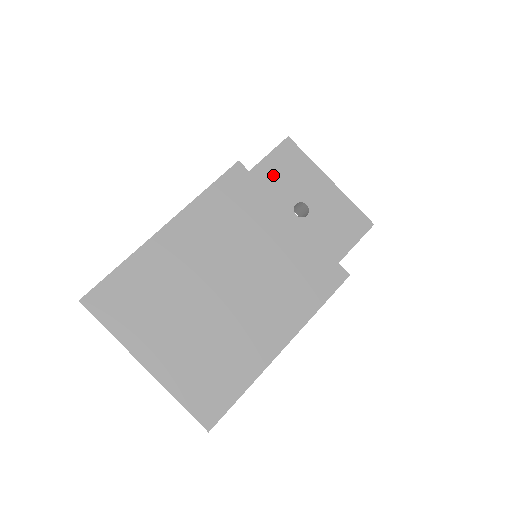
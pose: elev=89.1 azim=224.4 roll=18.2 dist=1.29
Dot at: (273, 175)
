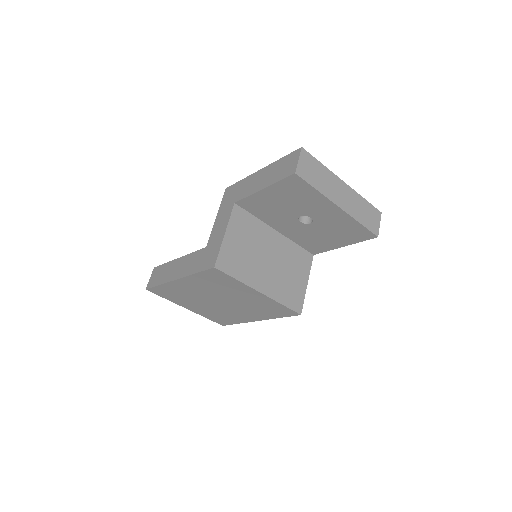
Dot at: (279, 197)
